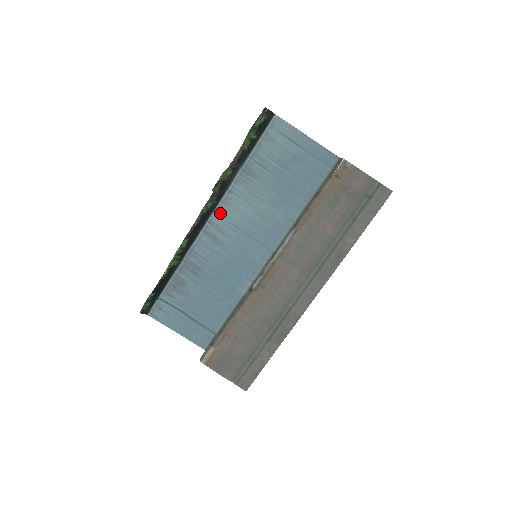
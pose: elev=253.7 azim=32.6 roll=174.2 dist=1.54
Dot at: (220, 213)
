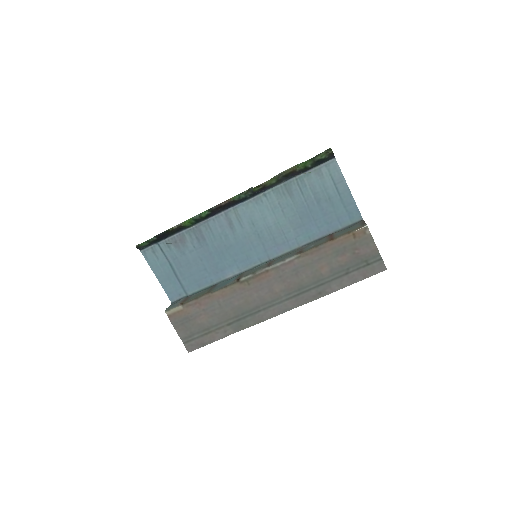
Dot at: (247, 206)
